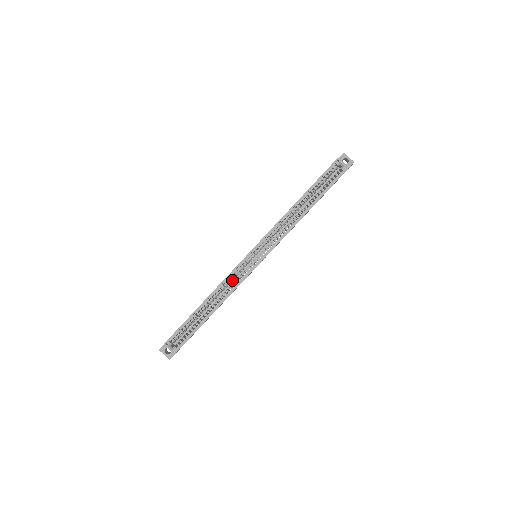
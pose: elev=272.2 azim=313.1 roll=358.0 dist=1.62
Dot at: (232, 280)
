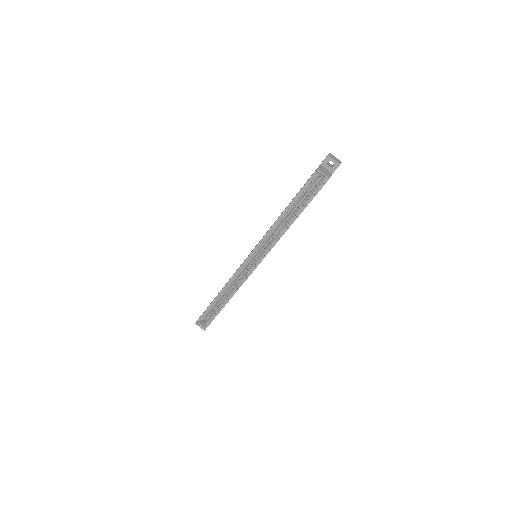
Dot at: occluded
